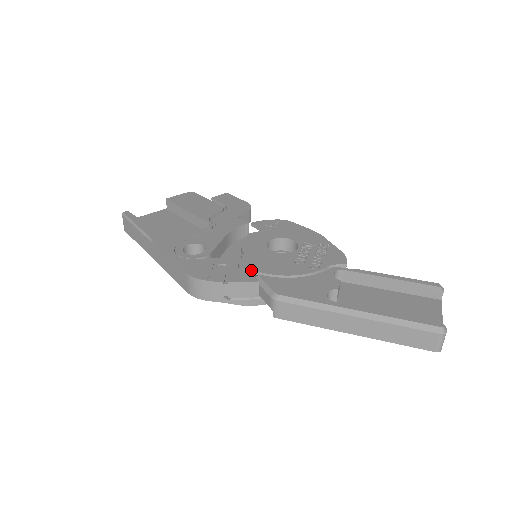
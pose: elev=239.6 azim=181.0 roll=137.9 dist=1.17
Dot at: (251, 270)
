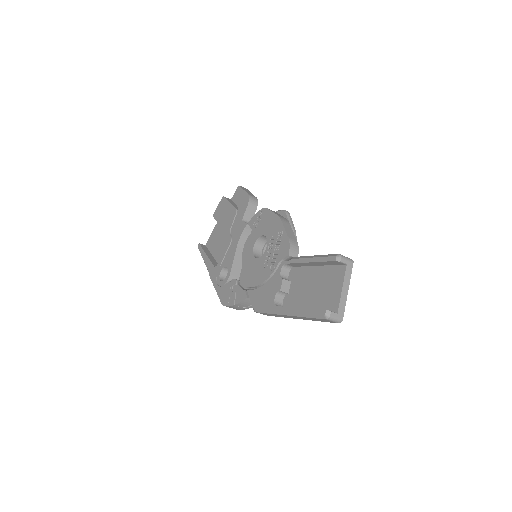
Dot at: (244, 287)
